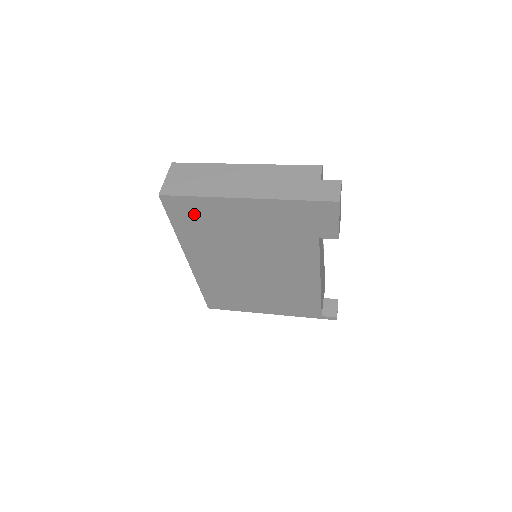
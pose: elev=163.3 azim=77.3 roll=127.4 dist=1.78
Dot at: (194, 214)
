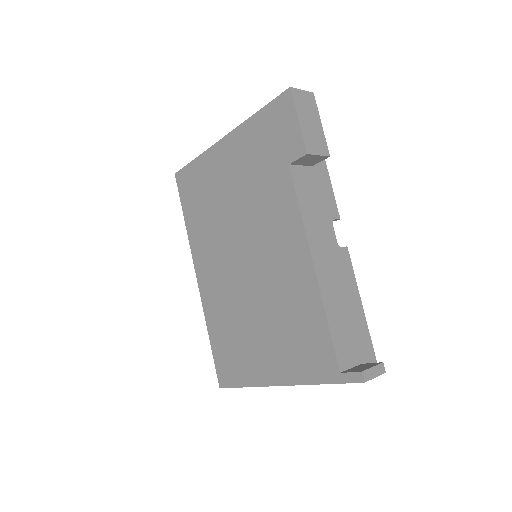
Dot at: (195, 187)
